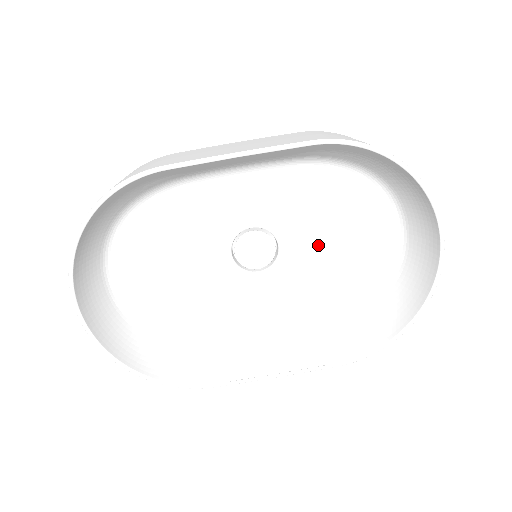
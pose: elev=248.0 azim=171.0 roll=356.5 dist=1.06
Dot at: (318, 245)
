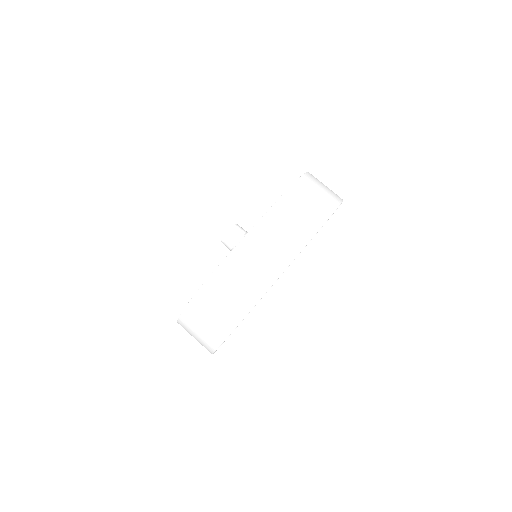
Dot at: occluded
